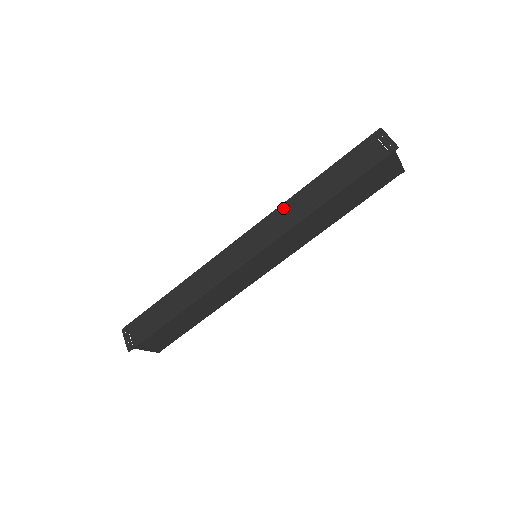
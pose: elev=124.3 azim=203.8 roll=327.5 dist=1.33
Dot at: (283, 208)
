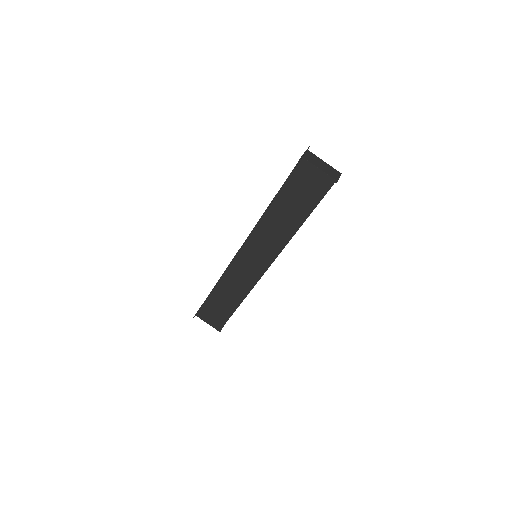
Dot at: occluded
